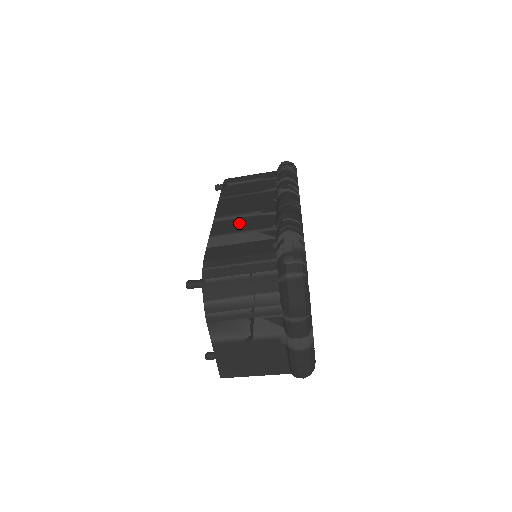
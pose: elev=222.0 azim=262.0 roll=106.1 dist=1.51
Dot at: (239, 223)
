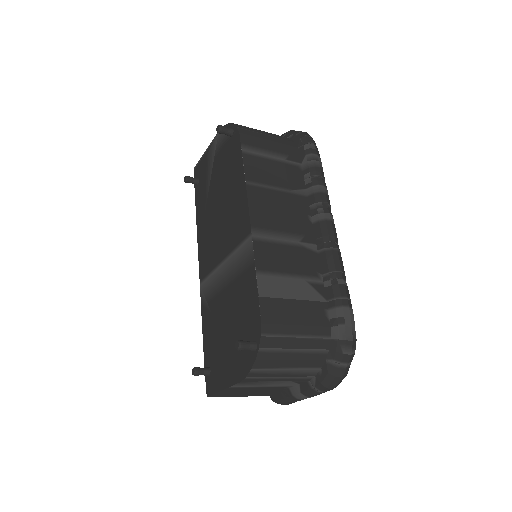
Dot at: (284, 255)
